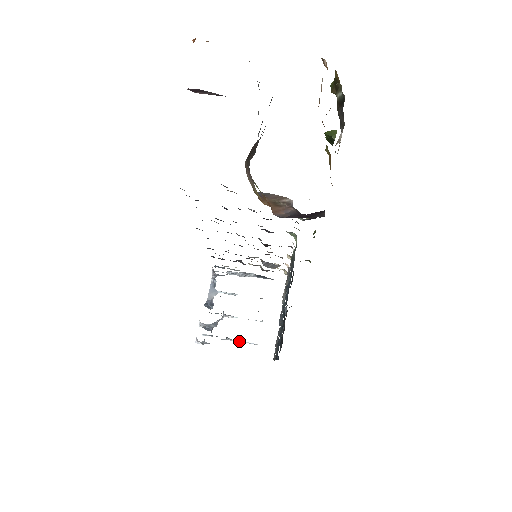
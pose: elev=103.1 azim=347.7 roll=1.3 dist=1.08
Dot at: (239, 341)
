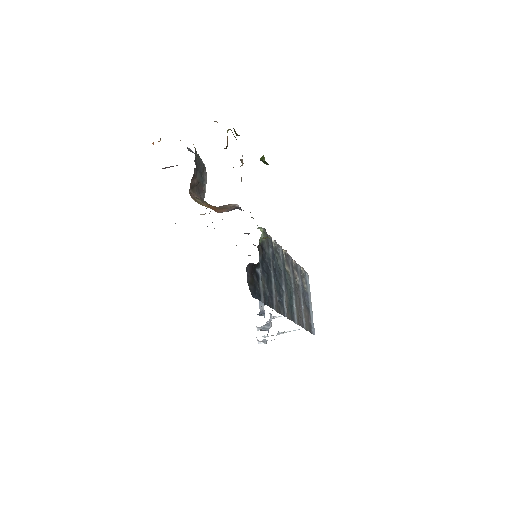
Dot at: occluded
